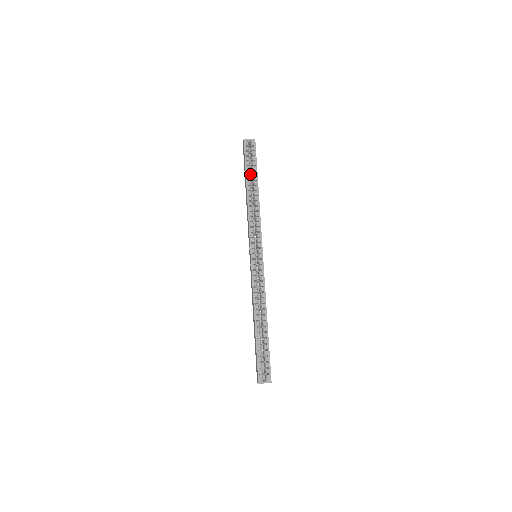
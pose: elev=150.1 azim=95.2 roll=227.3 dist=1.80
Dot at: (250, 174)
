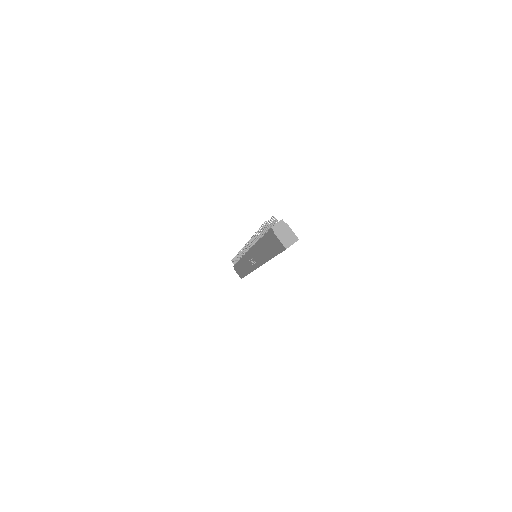
Dot at: occluded
